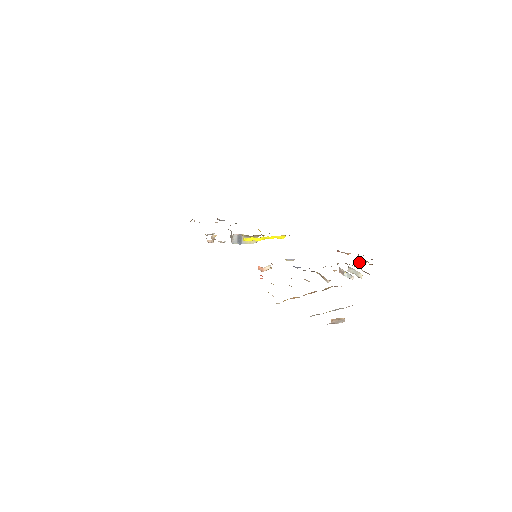
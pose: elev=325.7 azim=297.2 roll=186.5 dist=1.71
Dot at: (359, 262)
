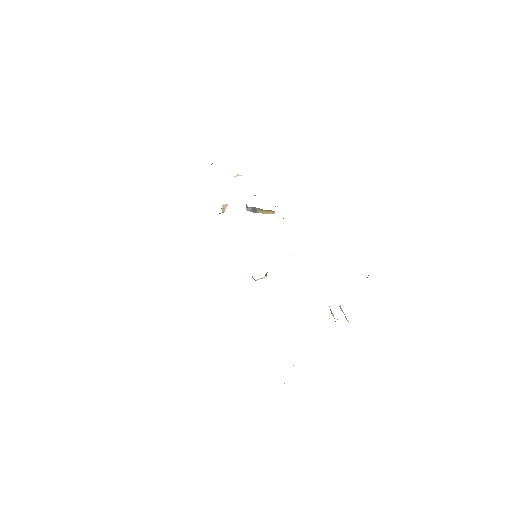
Dot at: occluded
